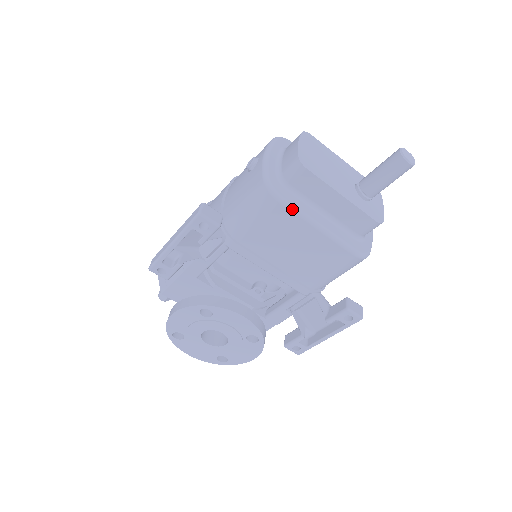
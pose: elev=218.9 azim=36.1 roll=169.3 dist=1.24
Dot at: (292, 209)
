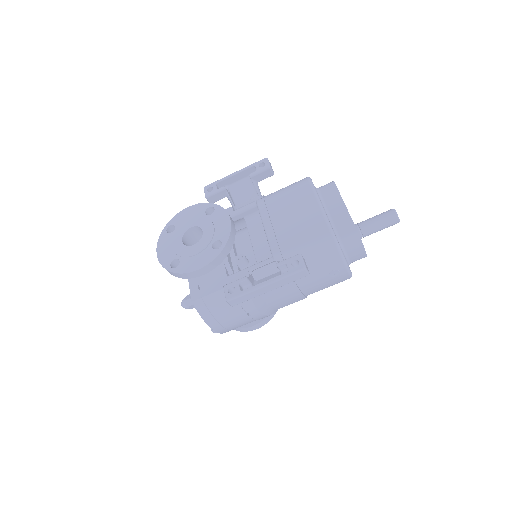
Dot at: (313, 188)
